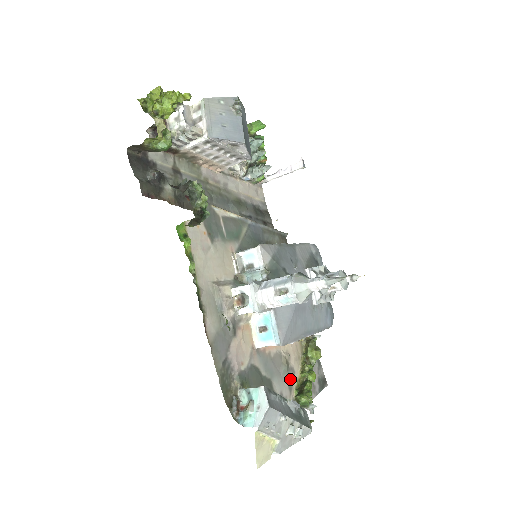
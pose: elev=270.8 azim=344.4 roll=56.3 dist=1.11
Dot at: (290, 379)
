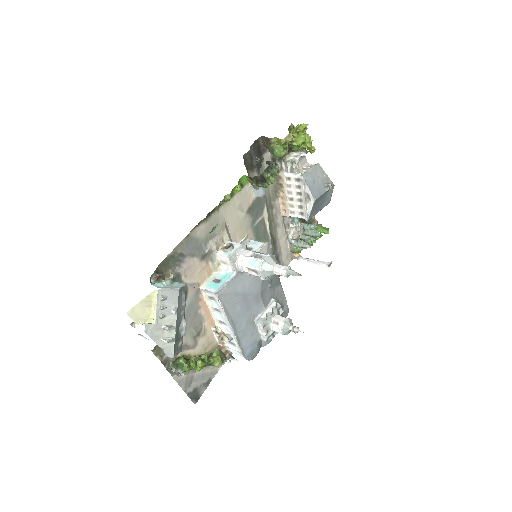
Dot at: (188, 345)
